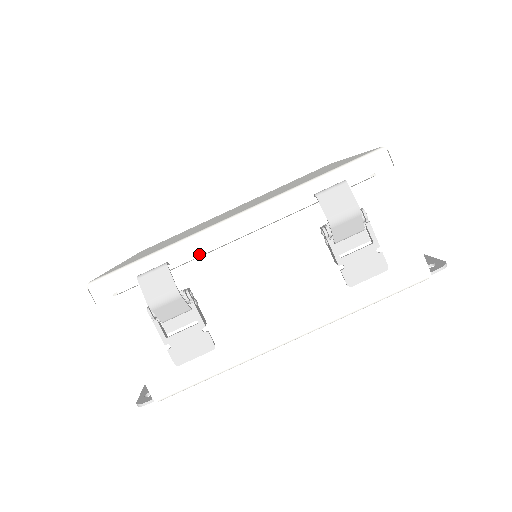
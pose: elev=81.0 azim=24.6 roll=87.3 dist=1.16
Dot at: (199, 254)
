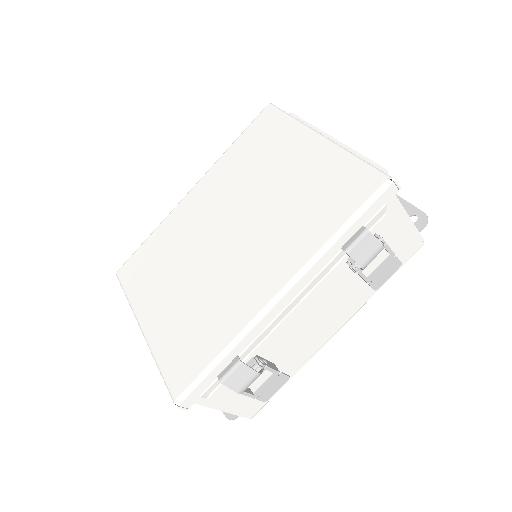
Dot at: (263, 339)
